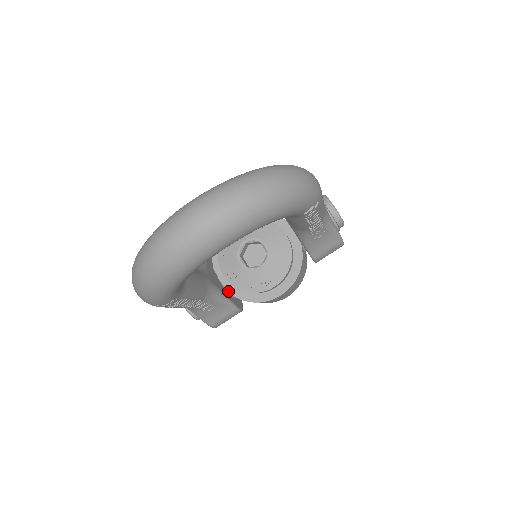
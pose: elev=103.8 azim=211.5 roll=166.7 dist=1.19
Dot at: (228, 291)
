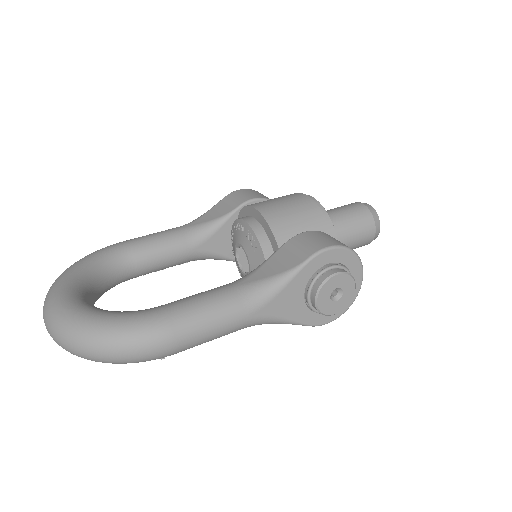
Dot at: occluded
